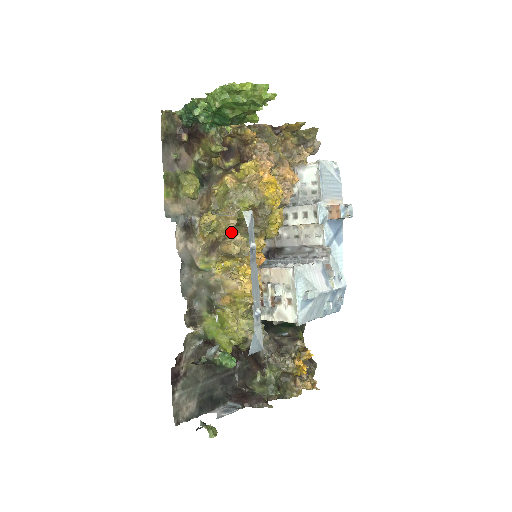
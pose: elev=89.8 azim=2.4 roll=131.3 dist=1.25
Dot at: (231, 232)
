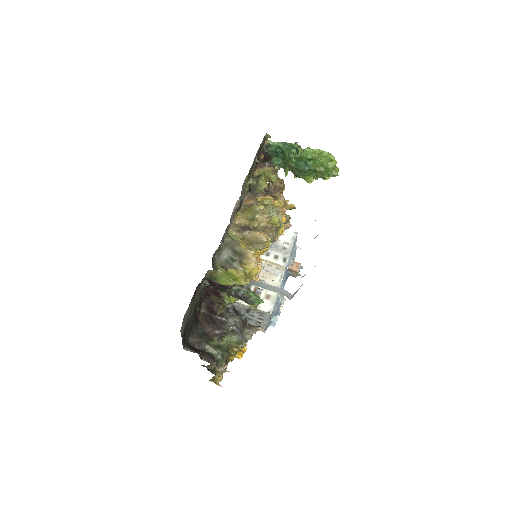
Dot at: (262, 228)
